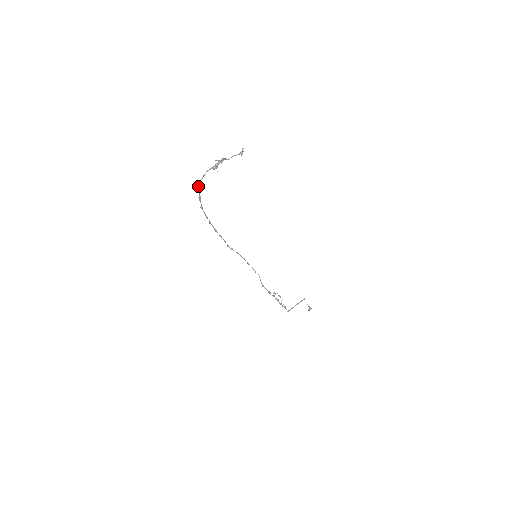
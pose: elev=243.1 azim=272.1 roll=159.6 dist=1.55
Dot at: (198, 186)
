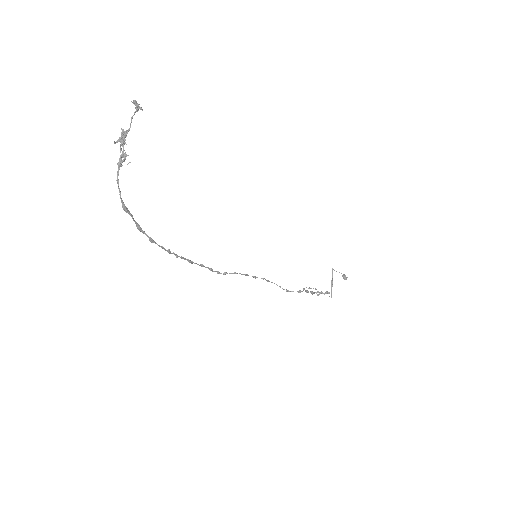
Dot at: (123, 209)
